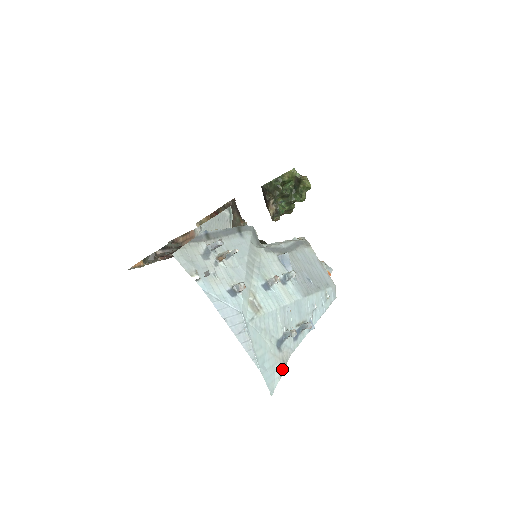
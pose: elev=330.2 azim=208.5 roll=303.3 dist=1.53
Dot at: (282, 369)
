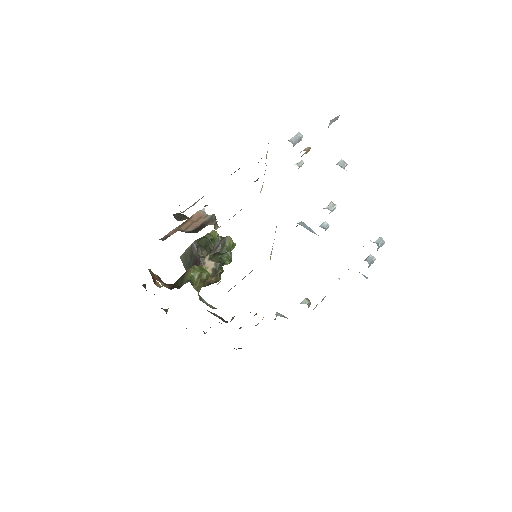
Dot at: occluded
